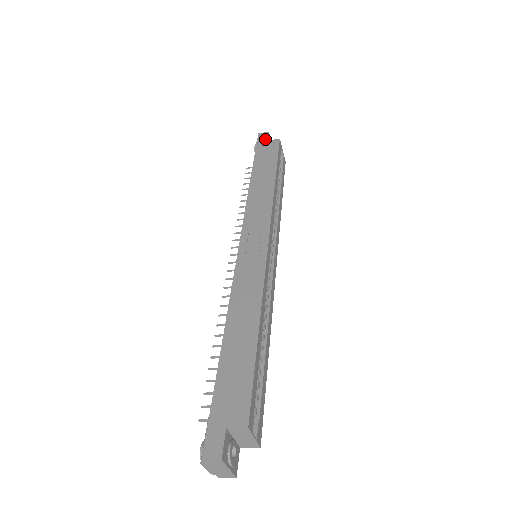
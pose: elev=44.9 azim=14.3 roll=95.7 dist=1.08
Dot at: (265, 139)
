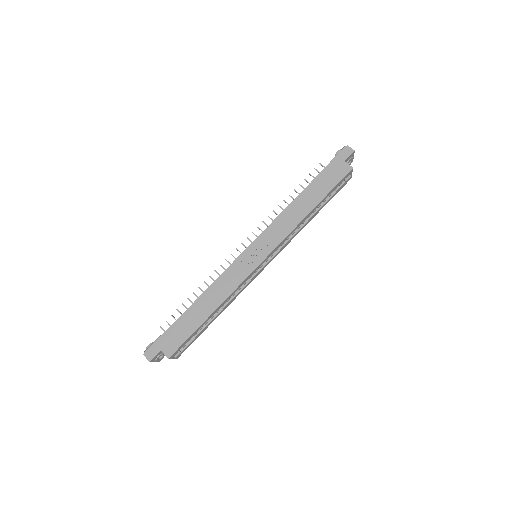
Dot at: (345, 158)
